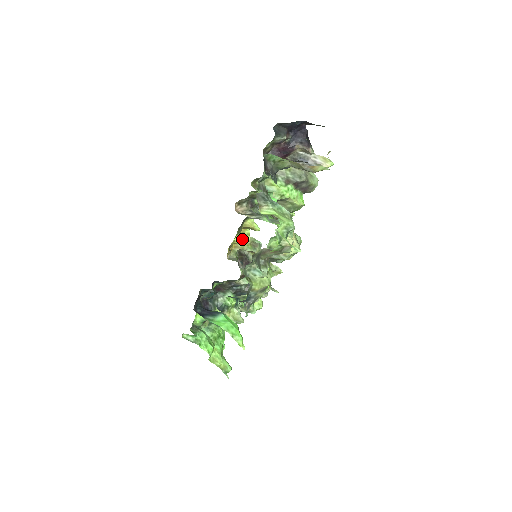
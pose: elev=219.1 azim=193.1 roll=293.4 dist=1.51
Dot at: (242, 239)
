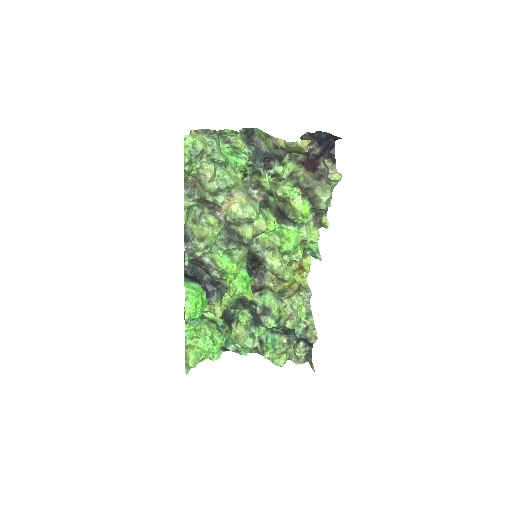
Dot at: occluded
